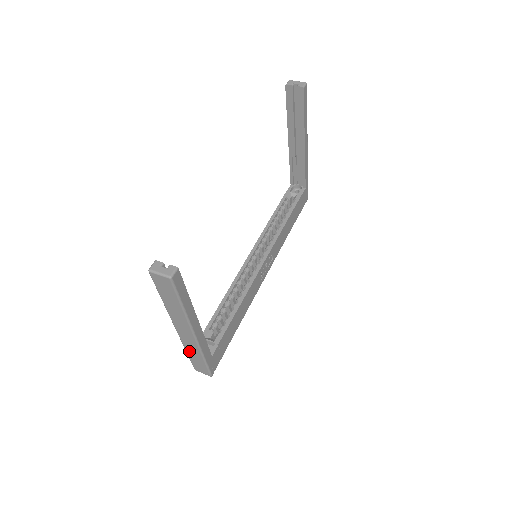
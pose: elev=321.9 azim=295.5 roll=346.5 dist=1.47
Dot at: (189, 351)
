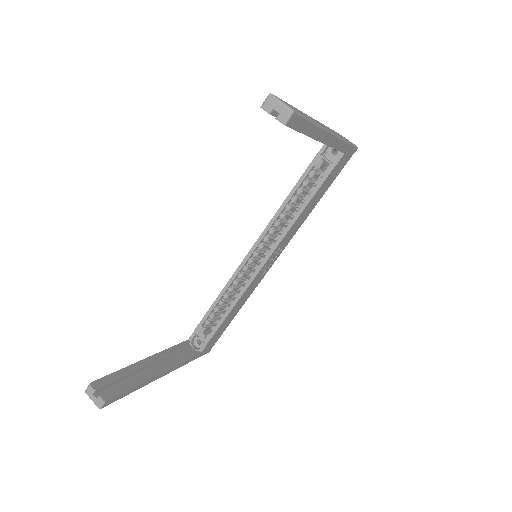
Dot at: occluded
